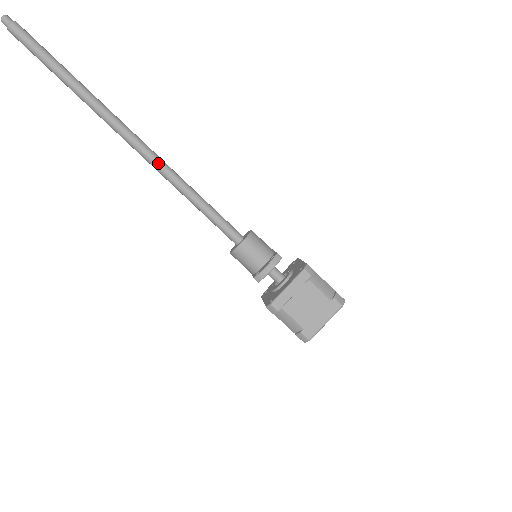
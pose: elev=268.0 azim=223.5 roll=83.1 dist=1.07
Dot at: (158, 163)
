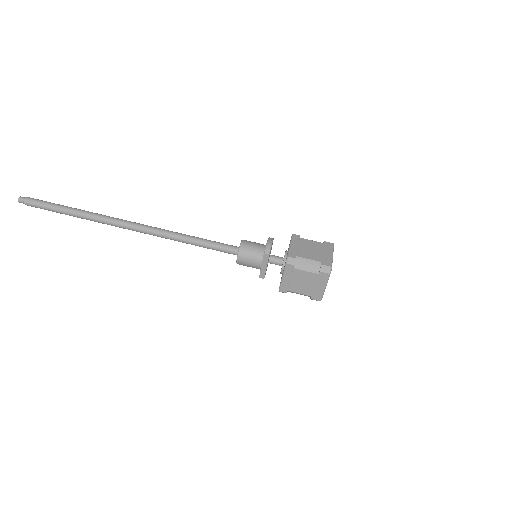
Dot at: (157, 228)
